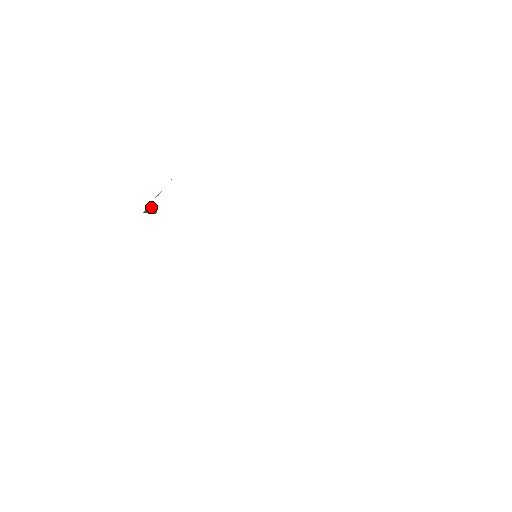
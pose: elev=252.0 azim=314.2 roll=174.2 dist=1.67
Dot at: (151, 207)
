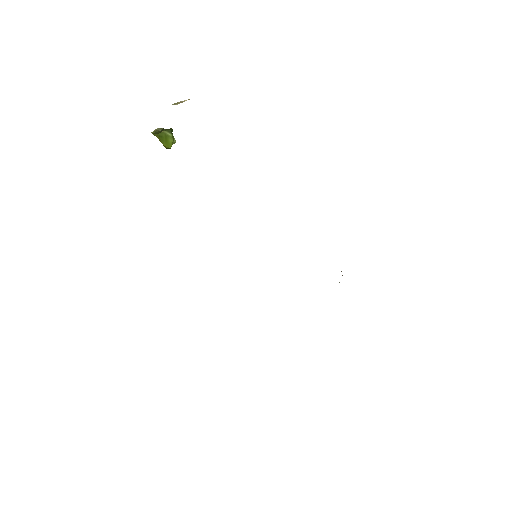
Dot at: (167, 133)
